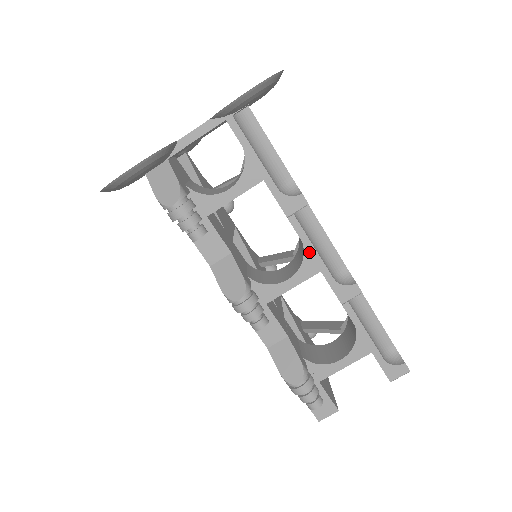
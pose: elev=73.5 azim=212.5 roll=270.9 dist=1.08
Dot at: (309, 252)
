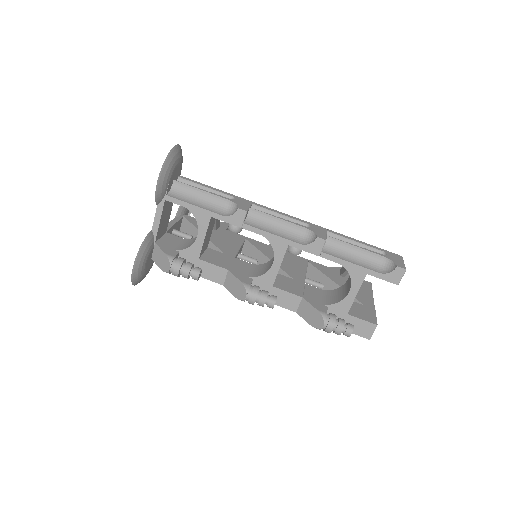
Dot at: (271, 239)
